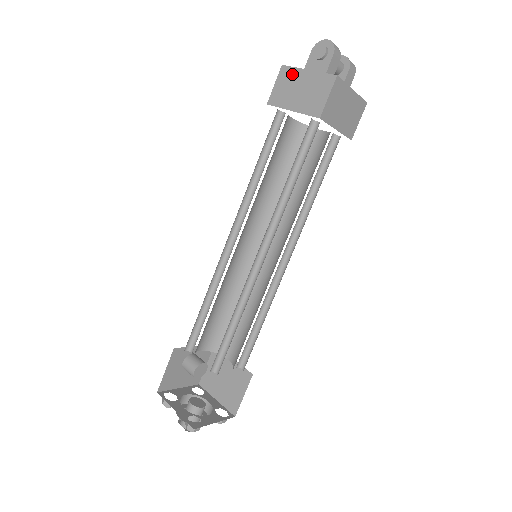
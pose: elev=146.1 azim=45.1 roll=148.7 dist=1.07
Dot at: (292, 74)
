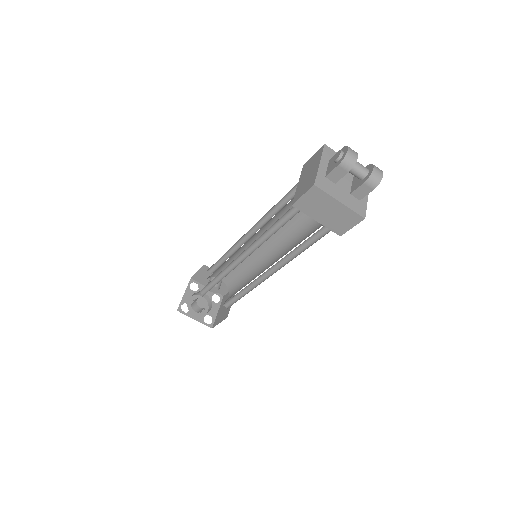
Dot at: (318, 157)
